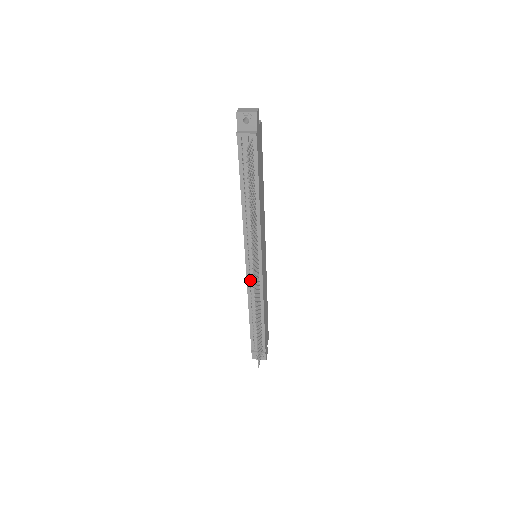
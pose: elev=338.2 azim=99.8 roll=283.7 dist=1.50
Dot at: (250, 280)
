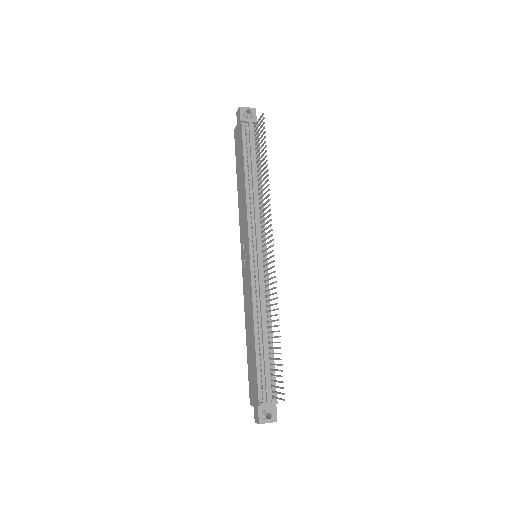
Dot at: (254, 283)
